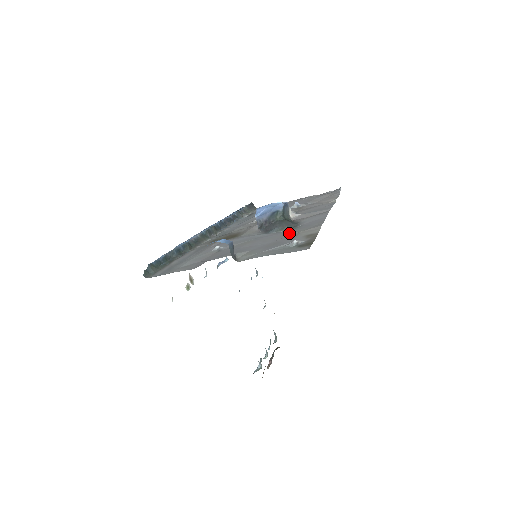
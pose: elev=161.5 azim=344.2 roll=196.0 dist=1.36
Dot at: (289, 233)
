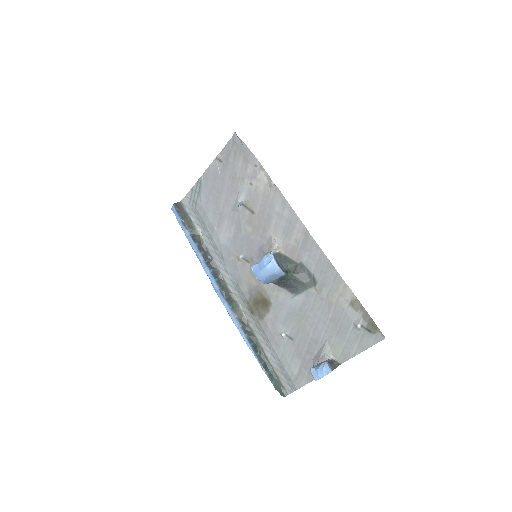
Dot at: (323, 296)
